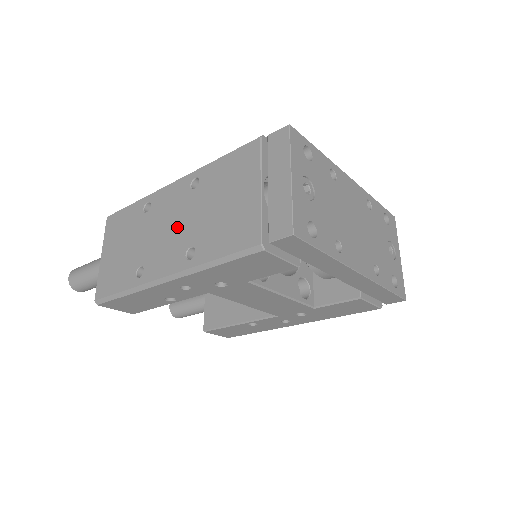
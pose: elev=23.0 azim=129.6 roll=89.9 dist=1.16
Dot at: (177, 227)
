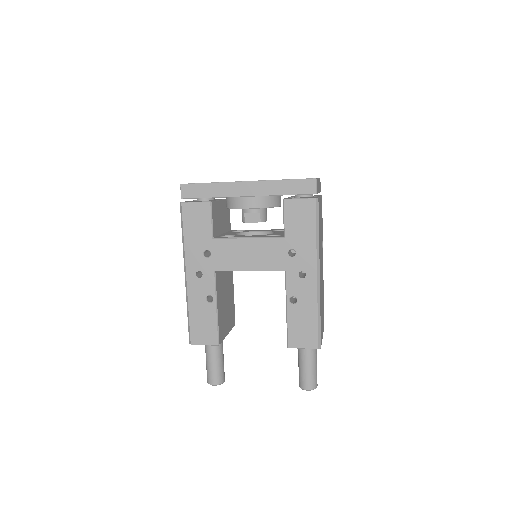
Dot at: occluded
